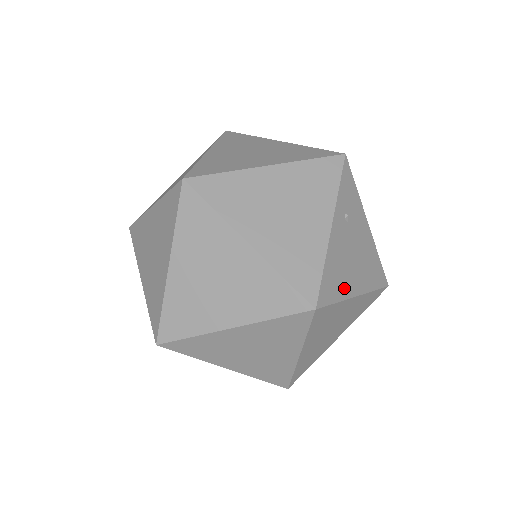
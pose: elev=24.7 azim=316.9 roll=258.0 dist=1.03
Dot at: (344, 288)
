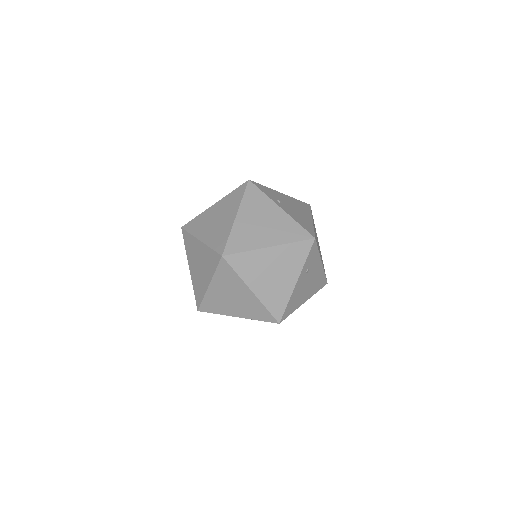
Dot at: (298, 304)
